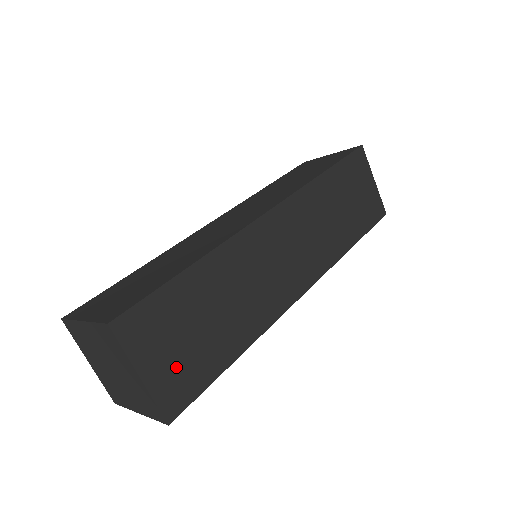
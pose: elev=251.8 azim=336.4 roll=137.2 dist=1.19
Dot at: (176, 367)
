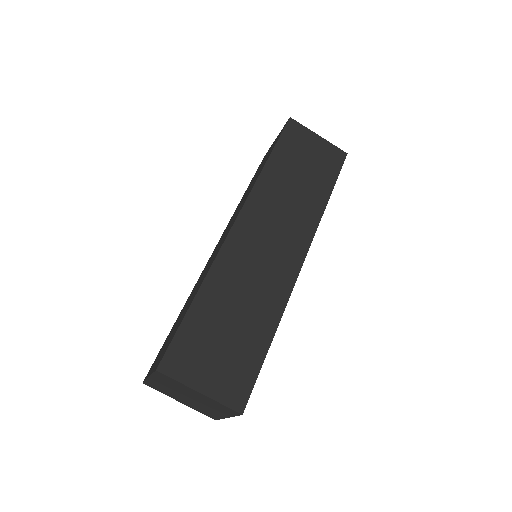
Dot at: occluded
